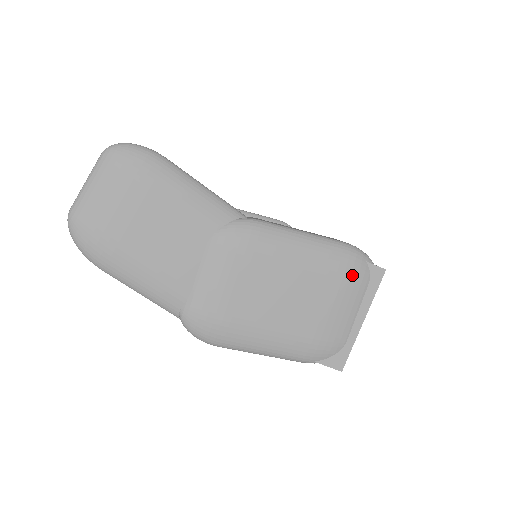
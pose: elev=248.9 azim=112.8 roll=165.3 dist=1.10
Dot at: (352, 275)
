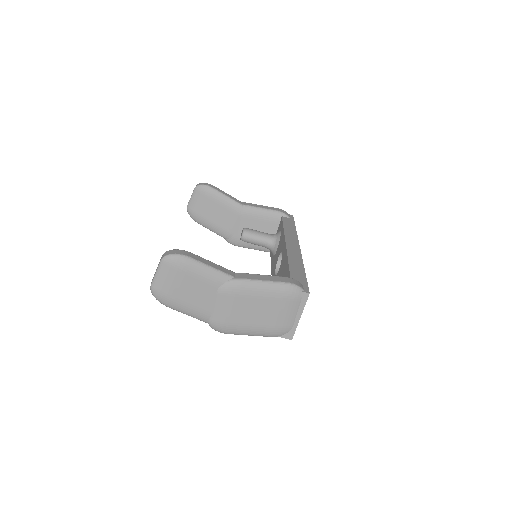
Dot at: (291, 298)
